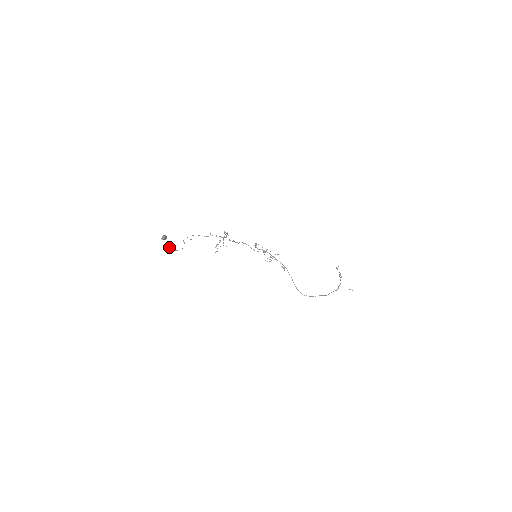
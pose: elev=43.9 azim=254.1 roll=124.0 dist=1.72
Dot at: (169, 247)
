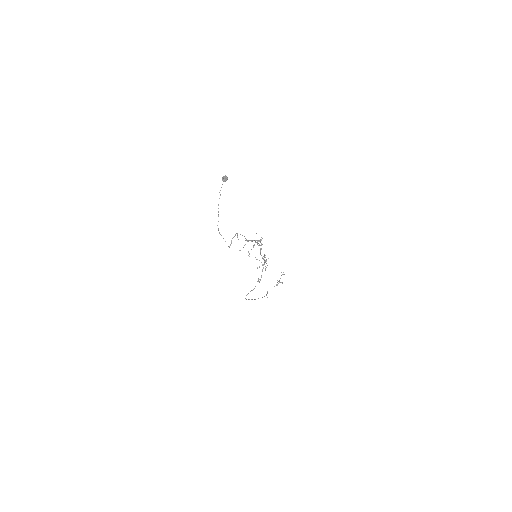
Dot at: occluded
